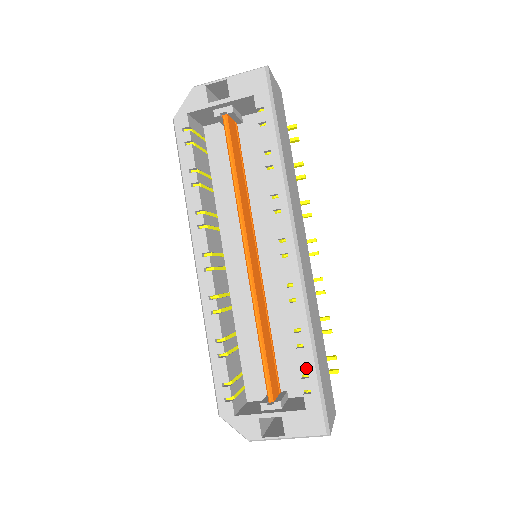
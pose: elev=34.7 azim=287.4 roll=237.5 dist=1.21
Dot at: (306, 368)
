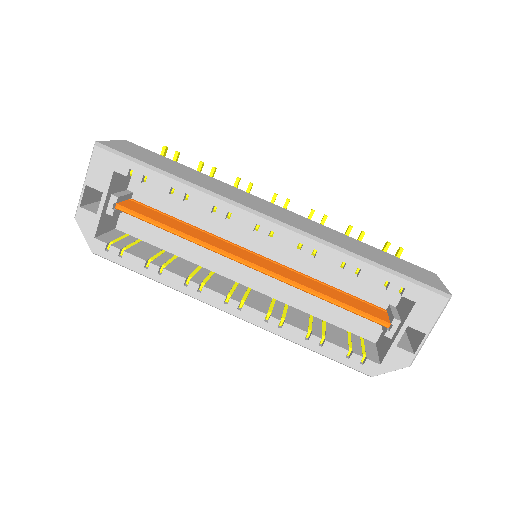
Dot at: (380, 279)
